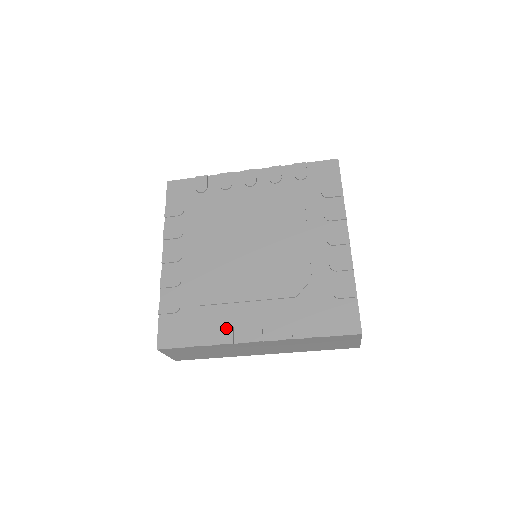
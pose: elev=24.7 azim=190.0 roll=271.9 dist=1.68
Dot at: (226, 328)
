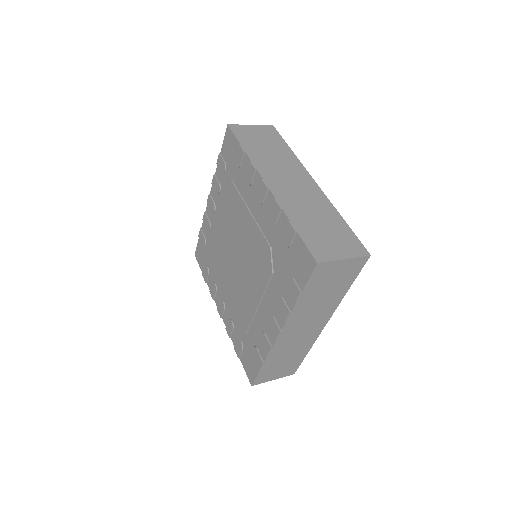
Dot at: (262, 338)
